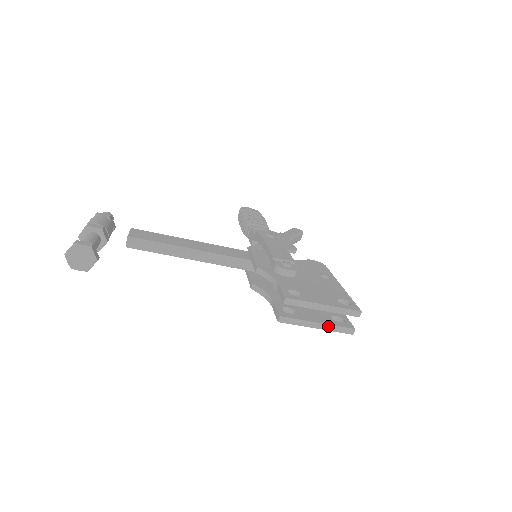
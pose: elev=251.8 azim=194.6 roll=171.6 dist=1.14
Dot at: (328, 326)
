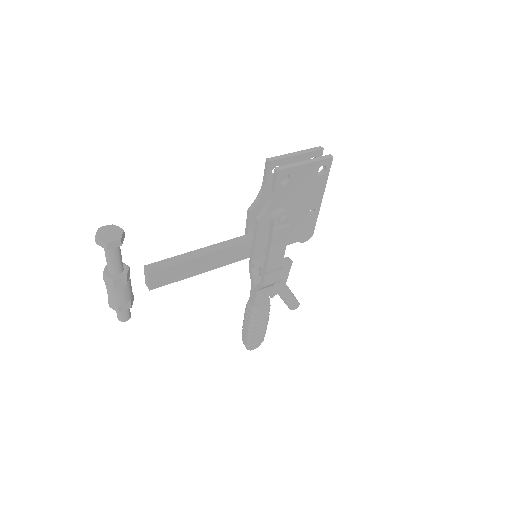
Dot at: (312, 160)
